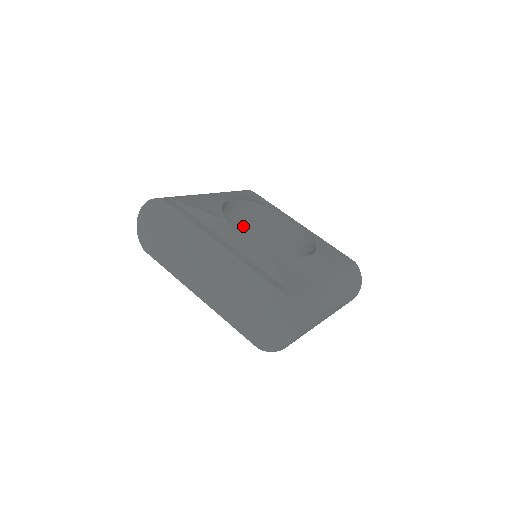
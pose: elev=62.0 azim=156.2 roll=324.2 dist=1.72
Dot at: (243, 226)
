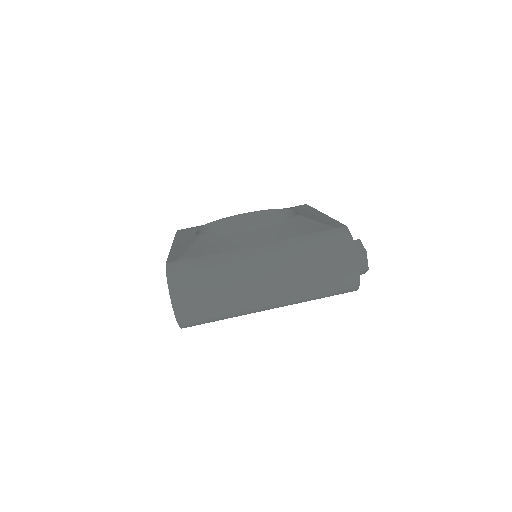
Dot at: occluded
